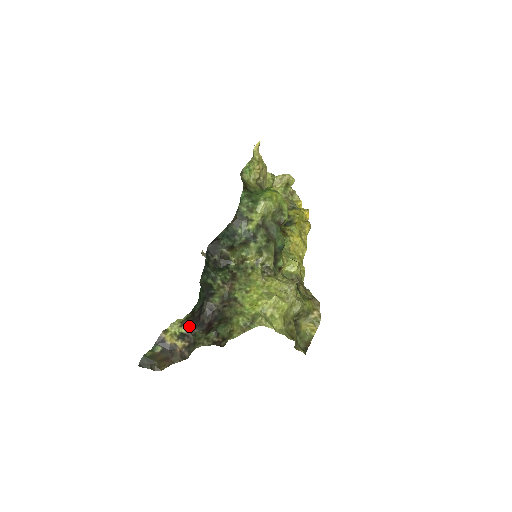
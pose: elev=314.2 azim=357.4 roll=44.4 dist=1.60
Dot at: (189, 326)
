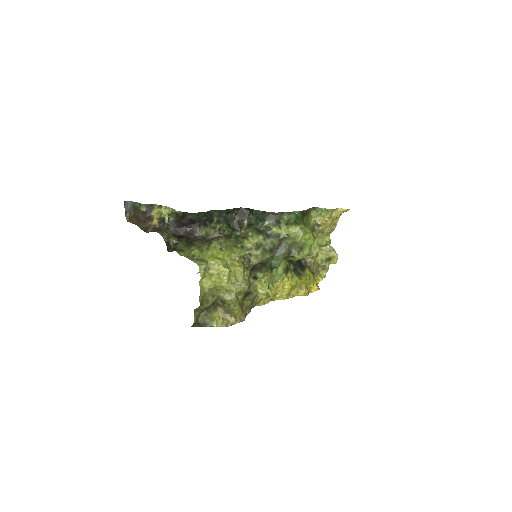
Dot at: (172, 221)
